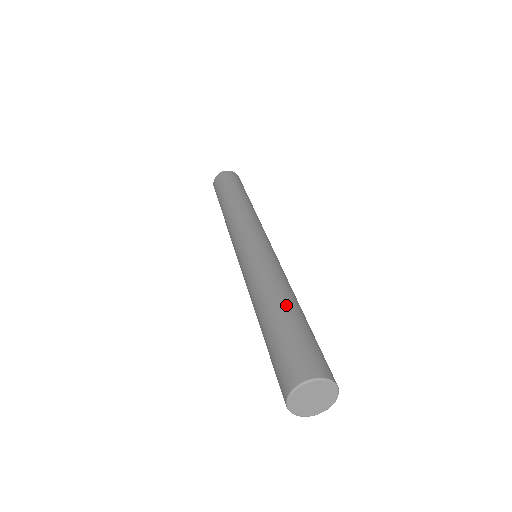
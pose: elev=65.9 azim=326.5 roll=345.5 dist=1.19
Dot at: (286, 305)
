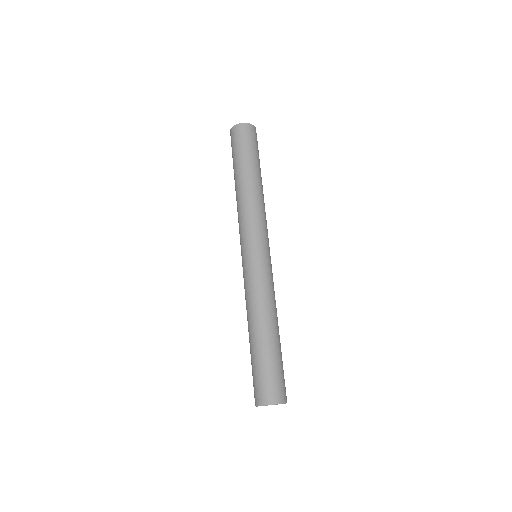
Dot at: (263, 336)
